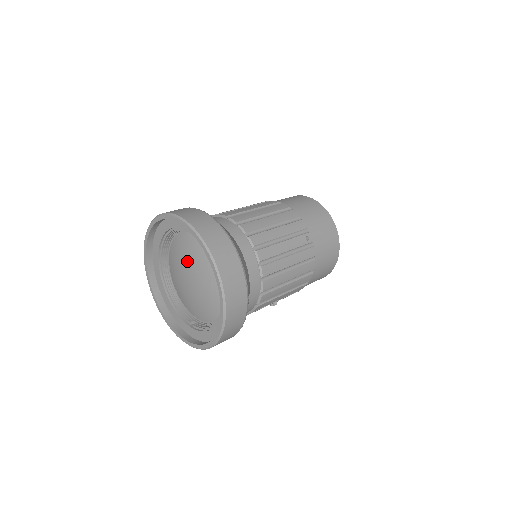
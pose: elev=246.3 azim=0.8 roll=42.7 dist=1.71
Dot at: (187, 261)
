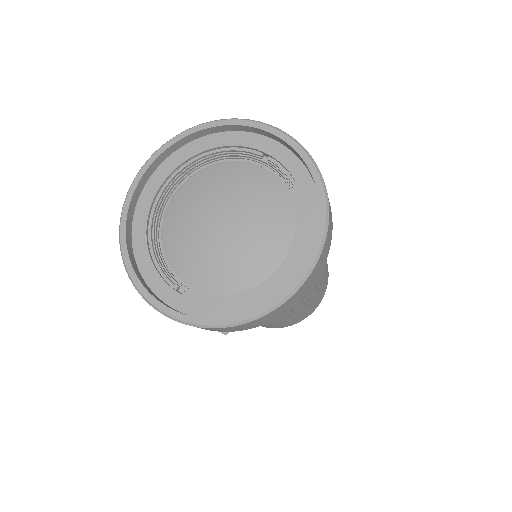
Dot at: (236, 196)
